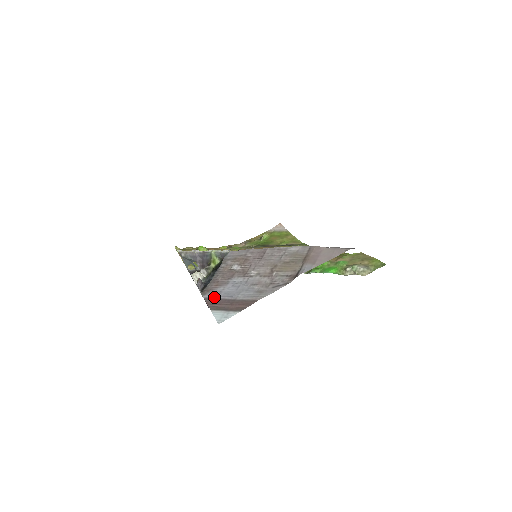
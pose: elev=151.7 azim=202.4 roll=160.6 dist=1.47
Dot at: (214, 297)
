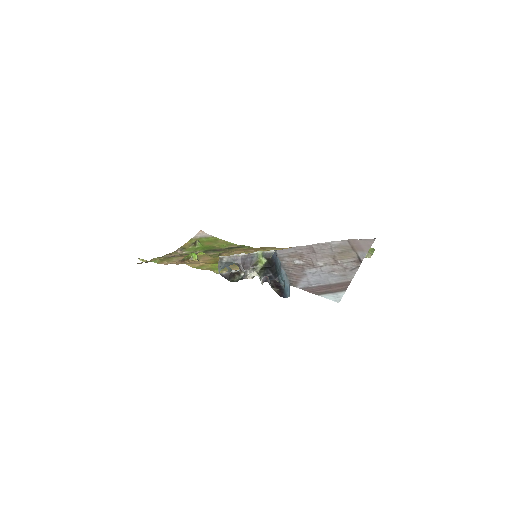
Dot at: (309, 286)
